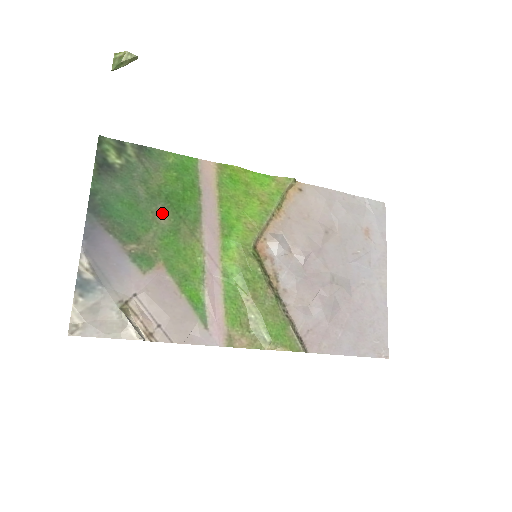
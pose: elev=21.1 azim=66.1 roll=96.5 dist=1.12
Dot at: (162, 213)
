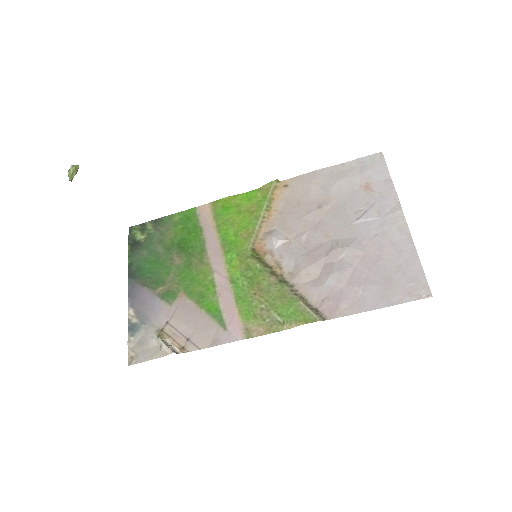
Dot at: (177, 257)
